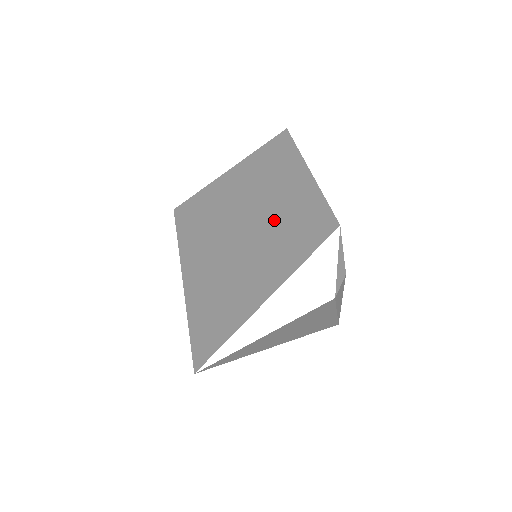
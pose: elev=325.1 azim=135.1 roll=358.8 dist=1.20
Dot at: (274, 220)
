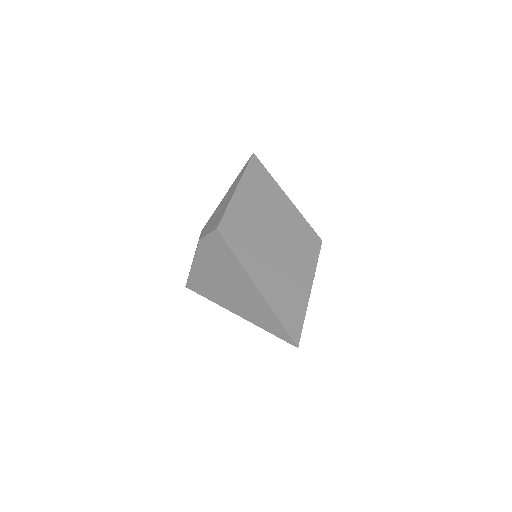
Dot at: (286, 238)
